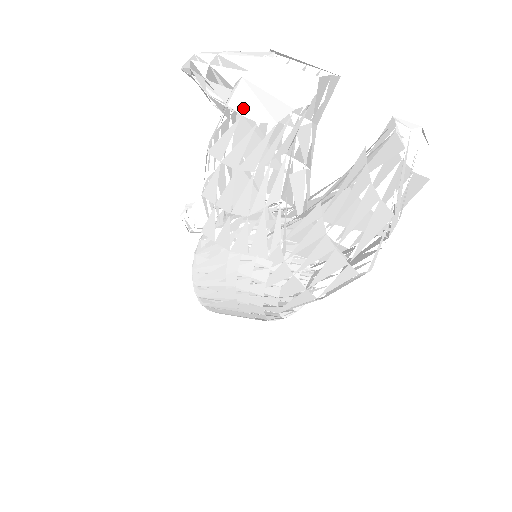
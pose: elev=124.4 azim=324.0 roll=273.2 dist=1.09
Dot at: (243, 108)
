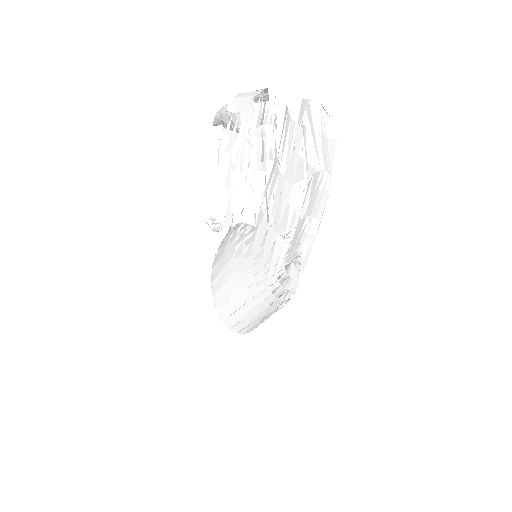
Dot at: (234, 109)
